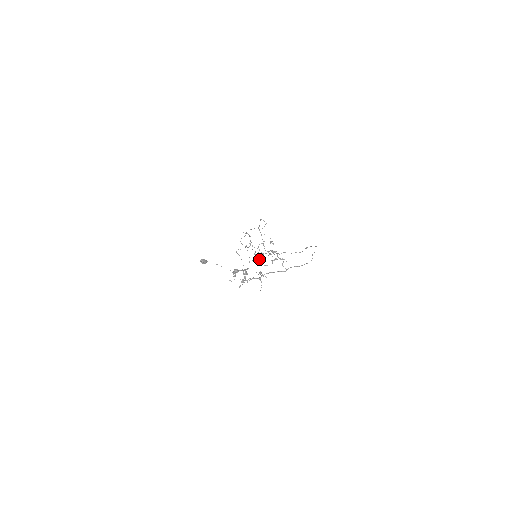
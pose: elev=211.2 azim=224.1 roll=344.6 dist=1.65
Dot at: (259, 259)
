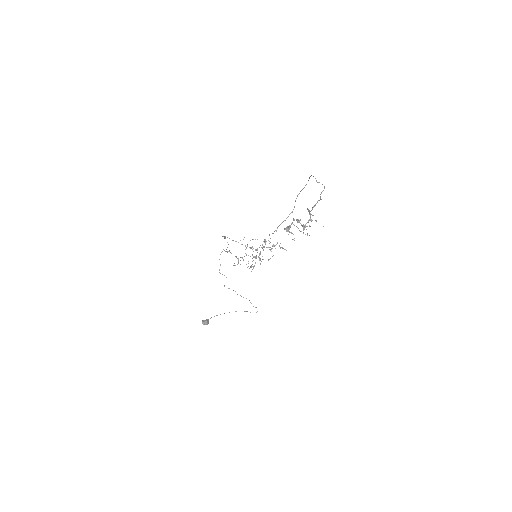
Dot at: (259, 258)
